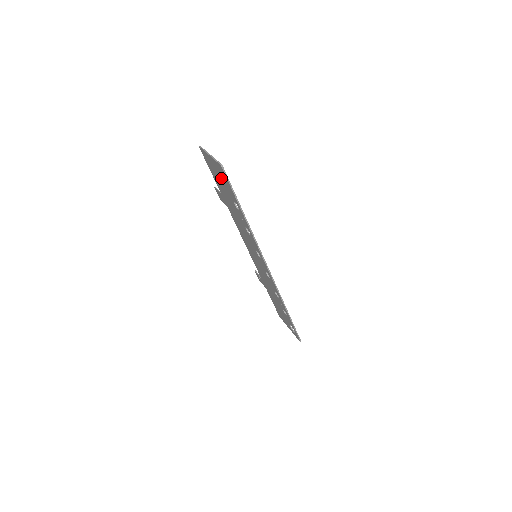
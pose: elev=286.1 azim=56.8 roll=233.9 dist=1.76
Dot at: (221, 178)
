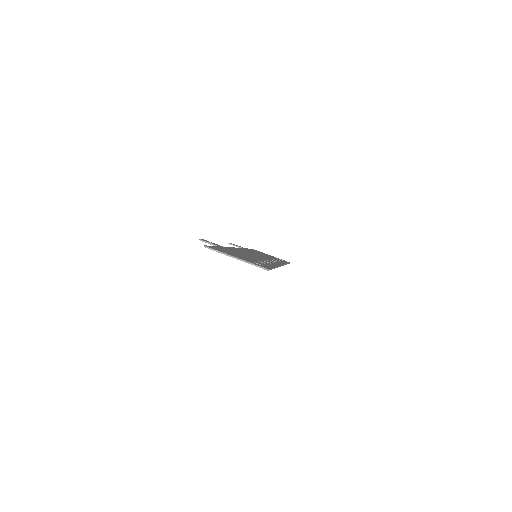
Dot at: occluded
